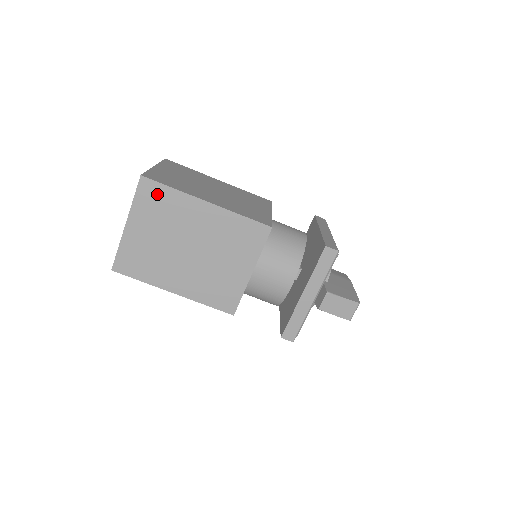
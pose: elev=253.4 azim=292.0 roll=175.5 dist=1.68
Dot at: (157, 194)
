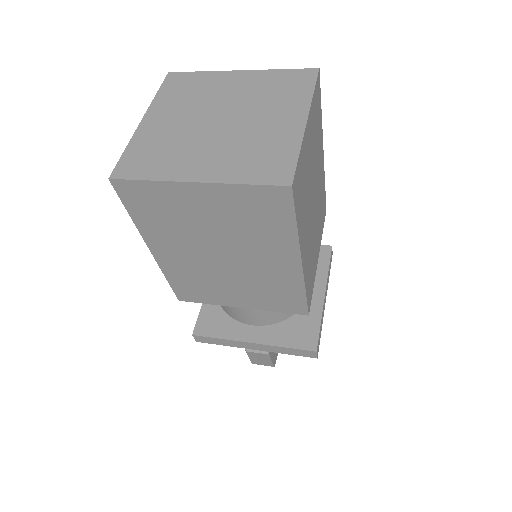
Dot at: (275, 211)
